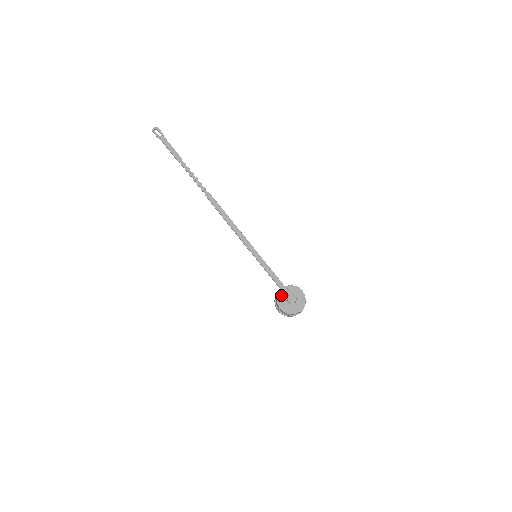
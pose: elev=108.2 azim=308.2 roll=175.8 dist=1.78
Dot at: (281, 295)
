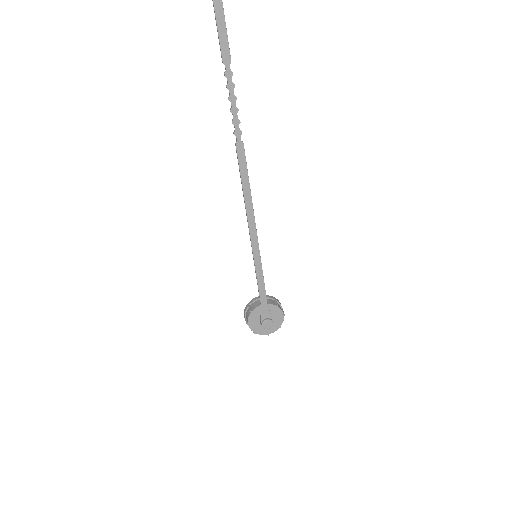
Dot at: (258, 311)
